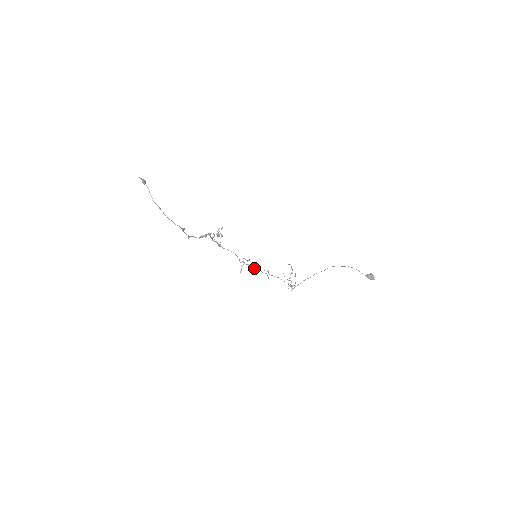
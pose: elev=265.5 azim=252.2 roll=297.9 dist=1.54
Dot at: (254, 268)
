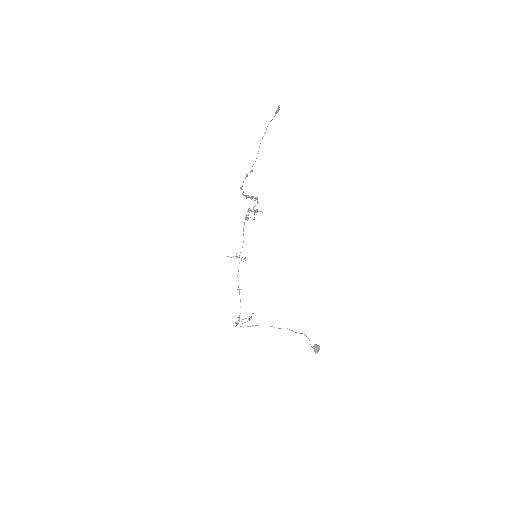
Dot at: occluded
